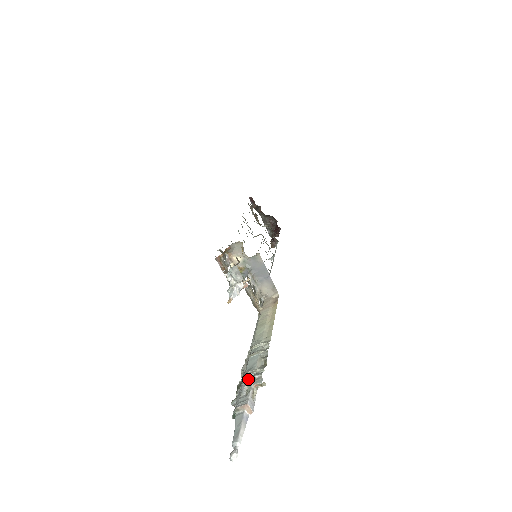
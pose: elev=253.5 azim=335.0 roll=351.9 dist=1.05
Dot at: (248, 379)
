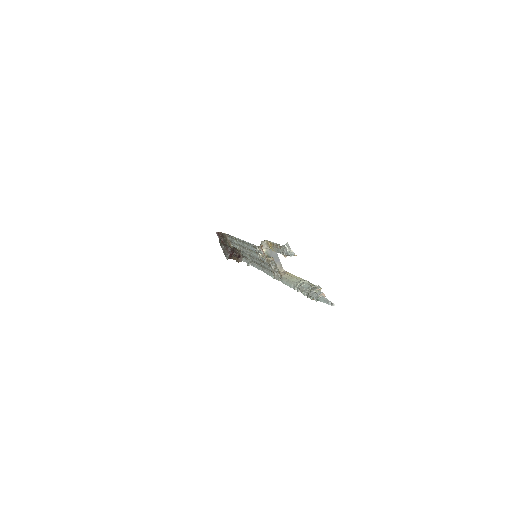
Dot at: (314, 288)
